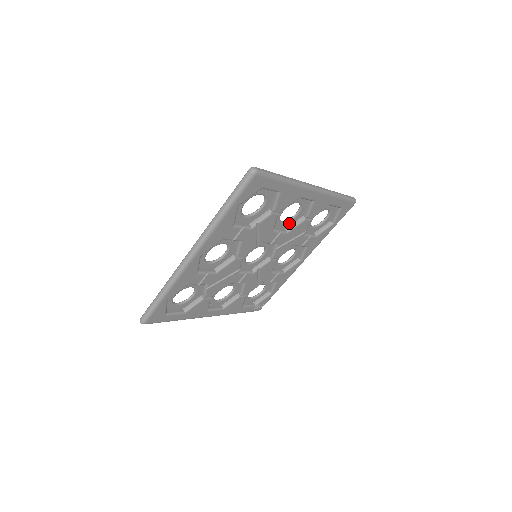
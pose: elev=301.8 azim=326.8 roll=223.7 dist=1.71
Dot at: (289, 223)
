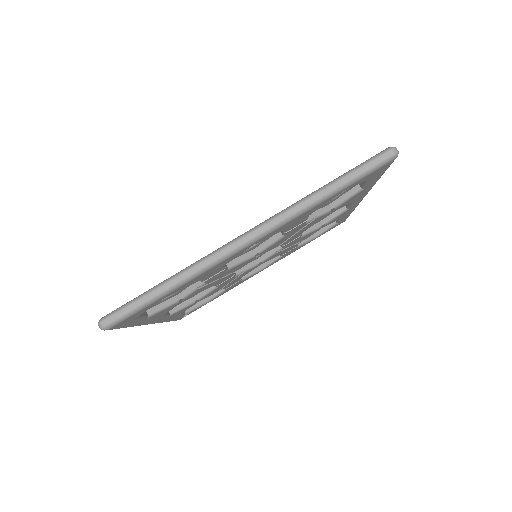
Dot at: occluded
